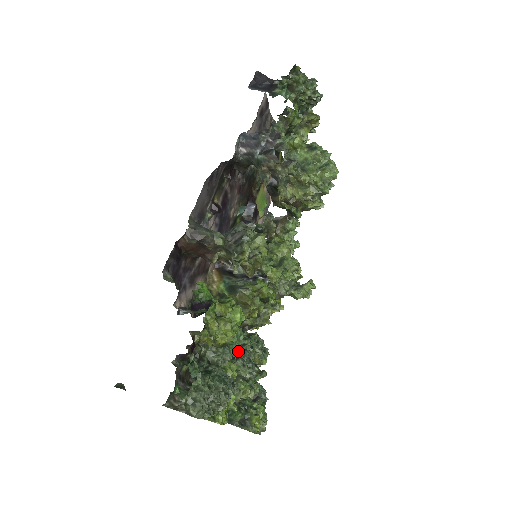
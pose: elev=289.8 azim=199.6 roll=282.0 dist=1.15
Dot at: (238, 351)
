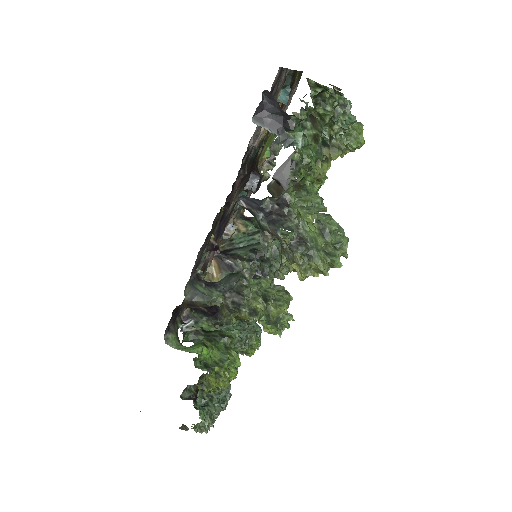
Dot at: (236, 343)
